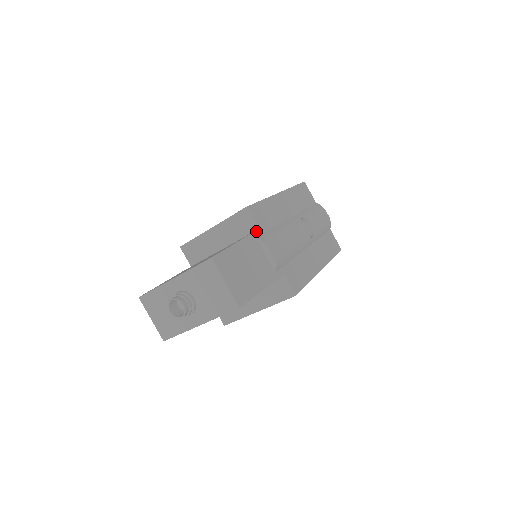
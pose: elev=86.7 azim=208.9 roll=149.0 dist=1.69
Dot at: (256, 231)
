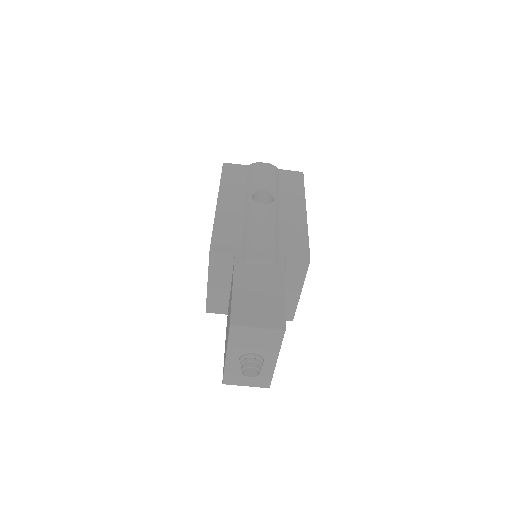
Dot at: (235, 257)
